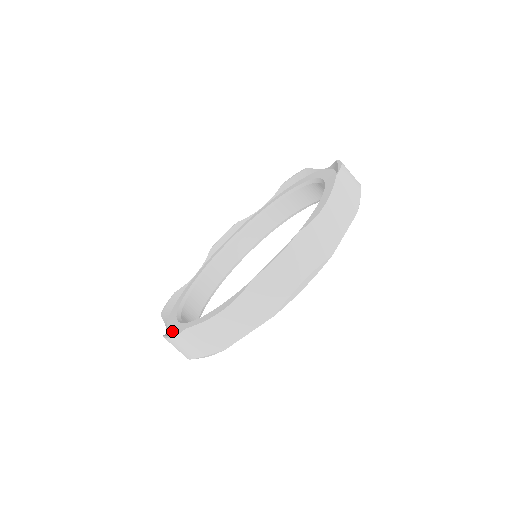
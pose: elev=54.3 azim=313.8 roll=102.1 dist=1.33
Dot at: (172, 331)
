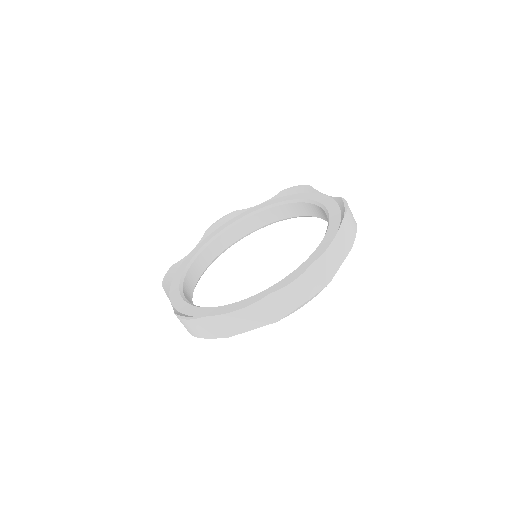
Dot at: (180, 309)
